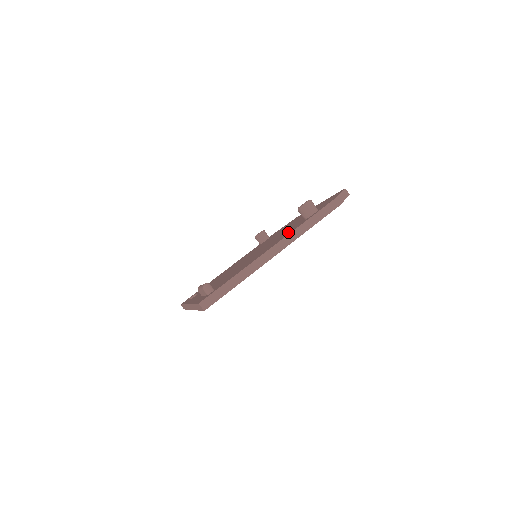
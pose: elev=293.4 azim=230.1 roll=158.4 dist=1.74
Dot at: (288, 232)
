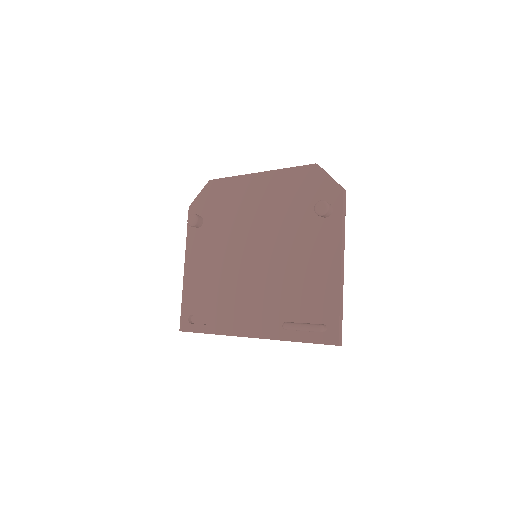
Dot at: (322, 237)
